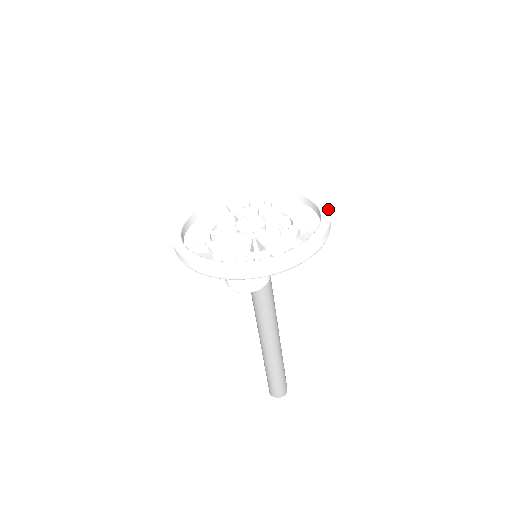
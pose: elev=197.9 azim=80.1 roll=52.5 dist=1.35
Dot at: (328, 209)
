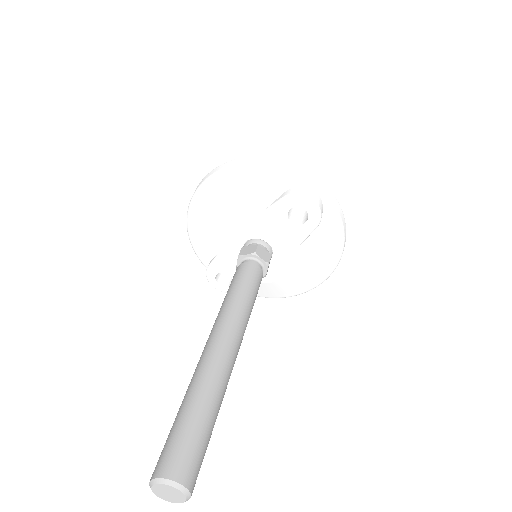
Dot at: occluded
